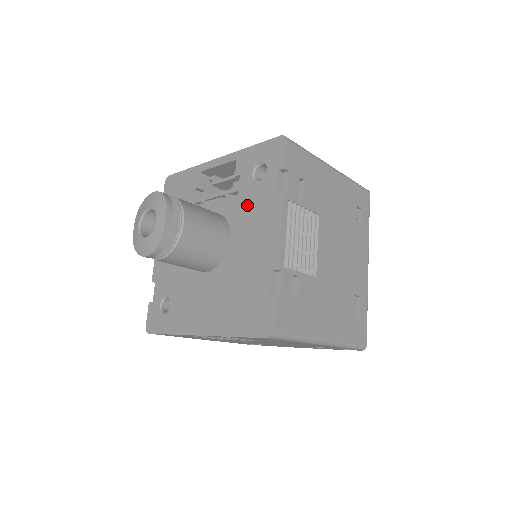
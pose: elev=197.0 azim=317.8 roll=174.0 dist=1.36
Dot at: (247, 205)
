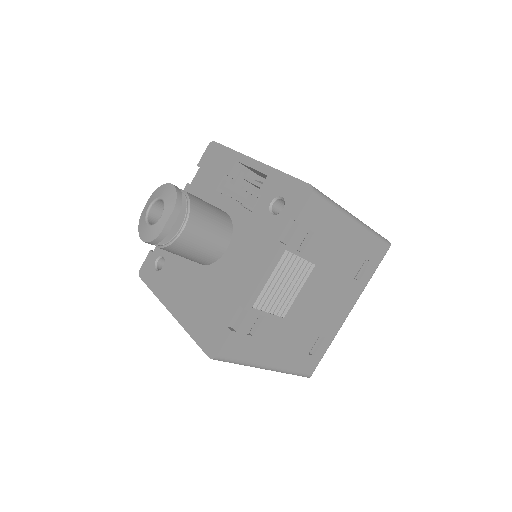
Dot at: (253, 229)
